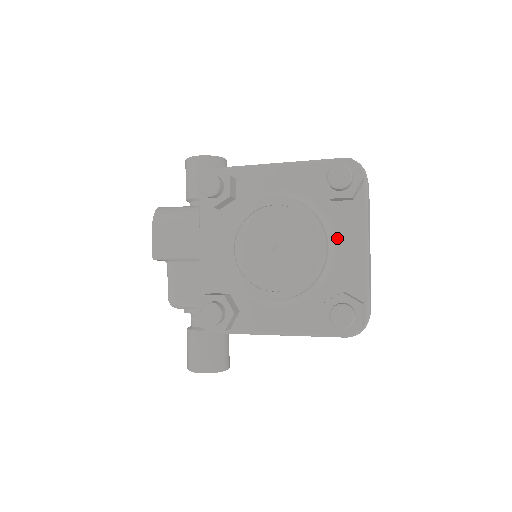
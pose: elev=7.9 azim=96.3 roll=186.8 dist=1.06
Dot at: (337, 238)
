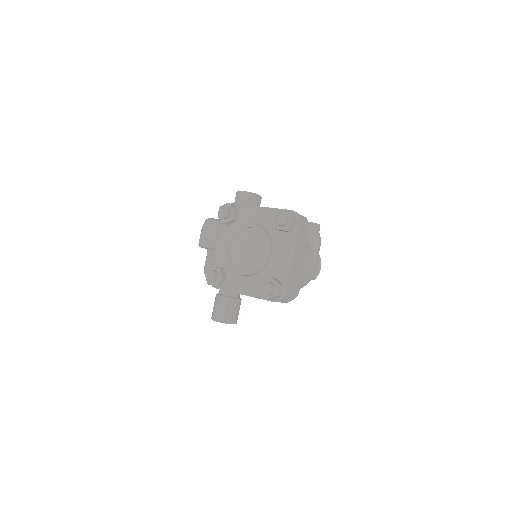
Dot at: (279, 250)
